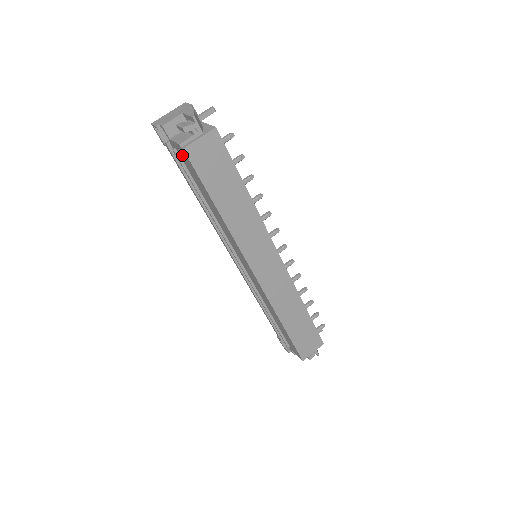
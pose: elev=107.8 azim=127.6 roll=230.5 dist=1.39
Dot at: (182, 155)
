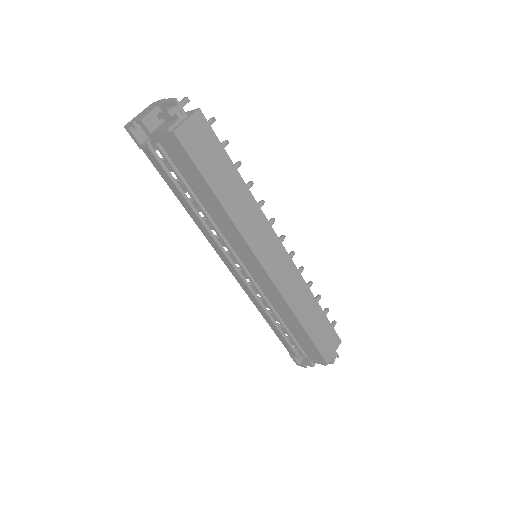
Dot at: (169, 145)
